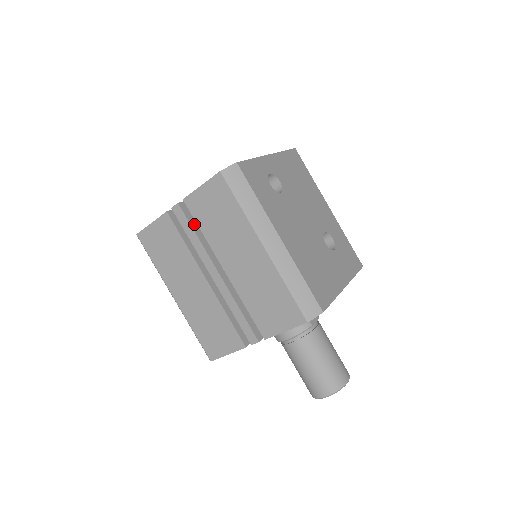
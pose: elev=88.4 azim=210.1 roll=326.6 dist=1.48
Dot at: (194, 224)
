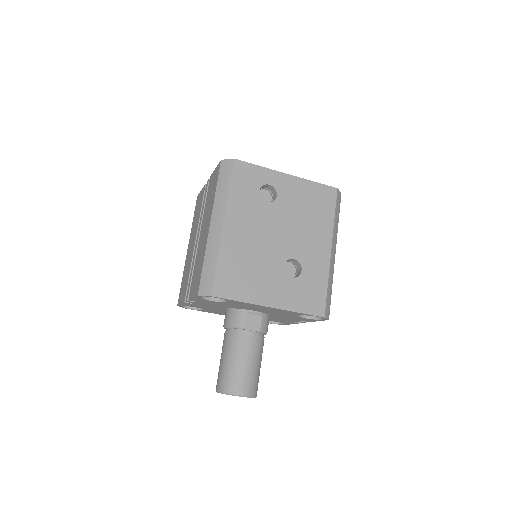
Dot at: occluded
